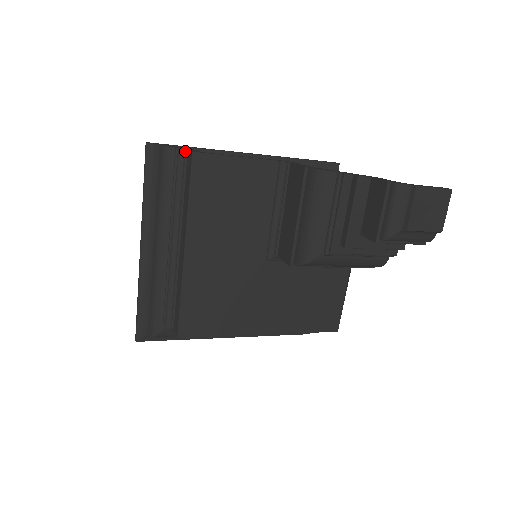
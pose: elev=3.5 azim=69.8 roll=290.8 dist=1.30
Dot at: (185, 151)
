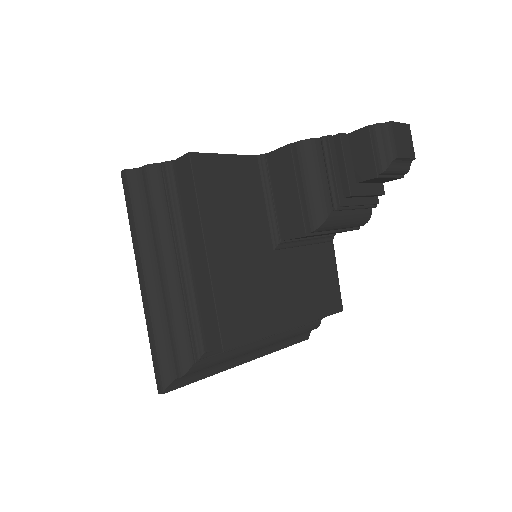
Dot at: (172, 162)
